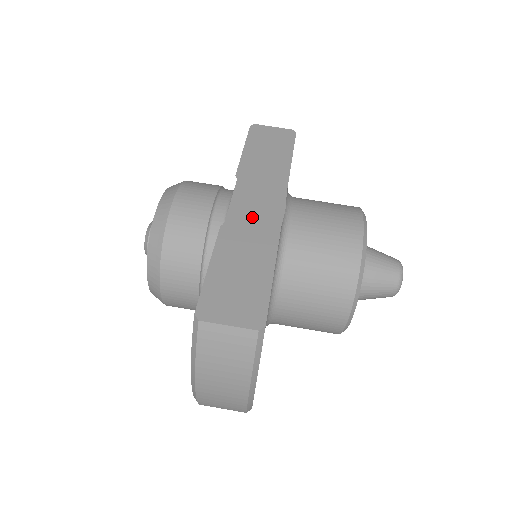
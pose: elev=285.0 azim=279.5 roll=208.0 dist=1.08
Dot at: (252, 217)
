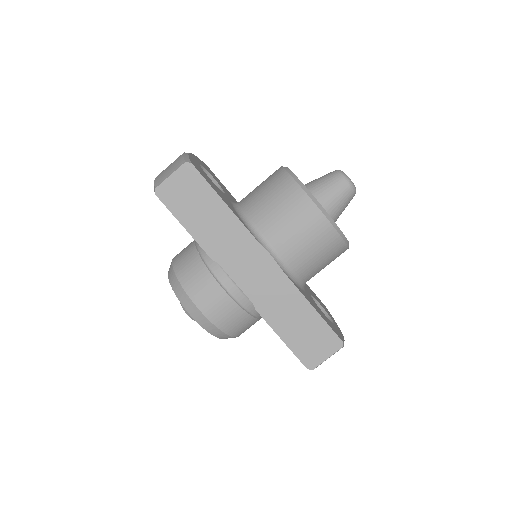
Dot at: (262, 284)
